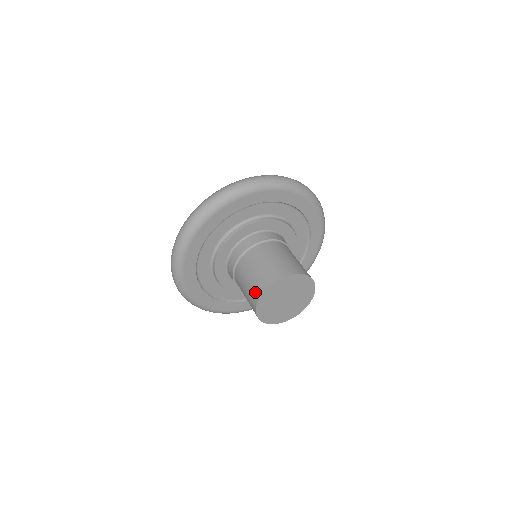
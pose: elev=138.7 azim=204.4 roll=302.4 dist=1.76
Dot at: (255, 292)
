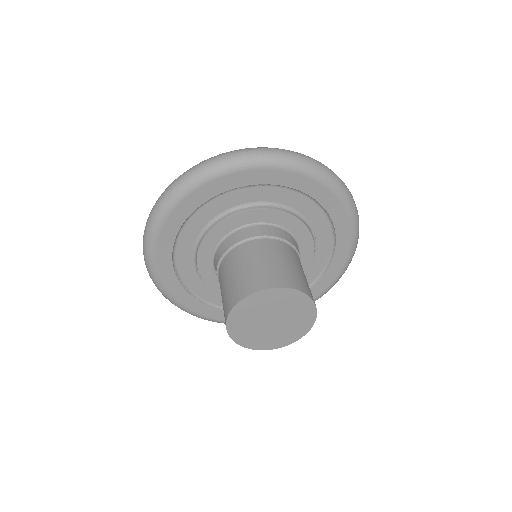
Dot at: (248, 285)
